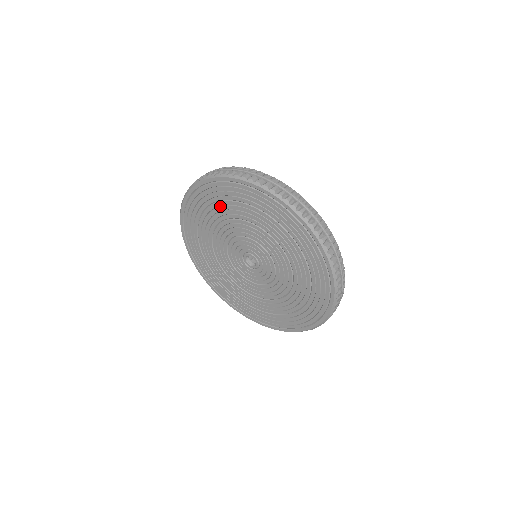
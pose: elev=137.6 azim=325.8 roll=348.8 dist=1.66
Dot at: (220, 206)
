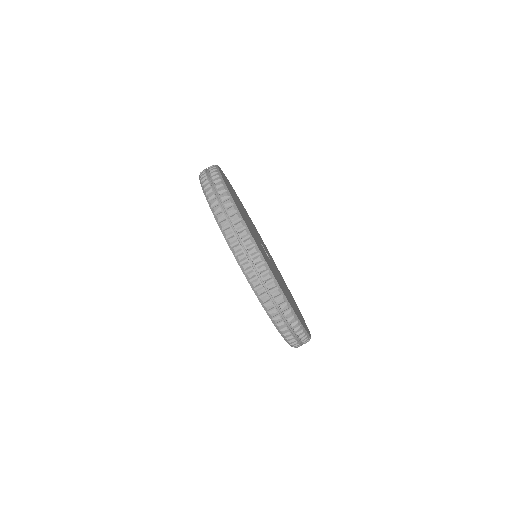
Dot at: occluded
